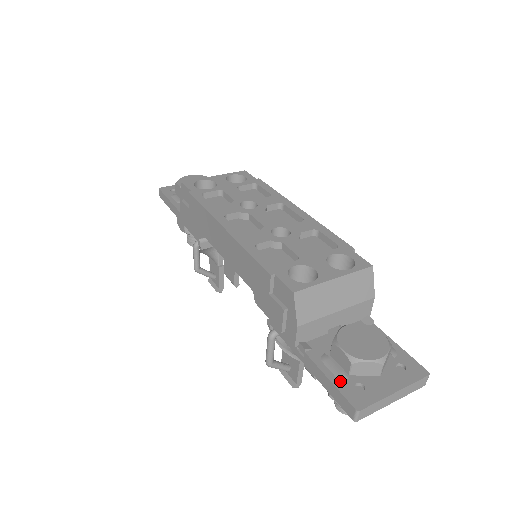
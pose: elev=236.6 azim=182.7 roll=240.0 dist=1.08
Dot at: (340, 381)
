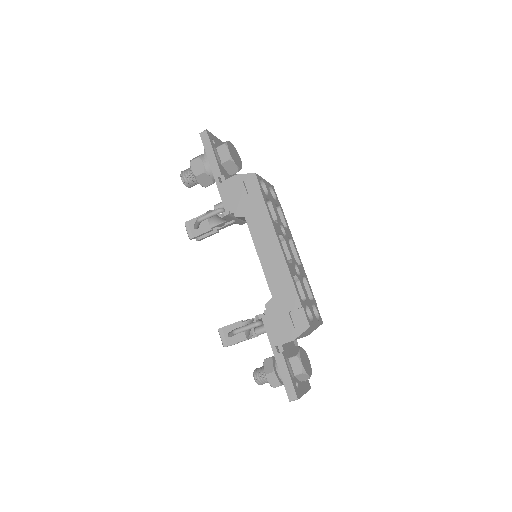
Dot at: (293, 378)
